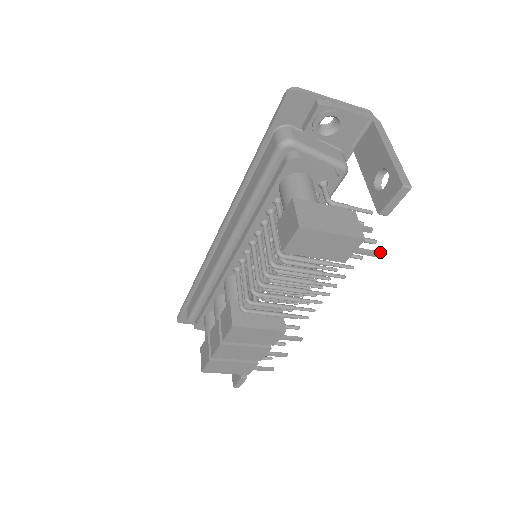
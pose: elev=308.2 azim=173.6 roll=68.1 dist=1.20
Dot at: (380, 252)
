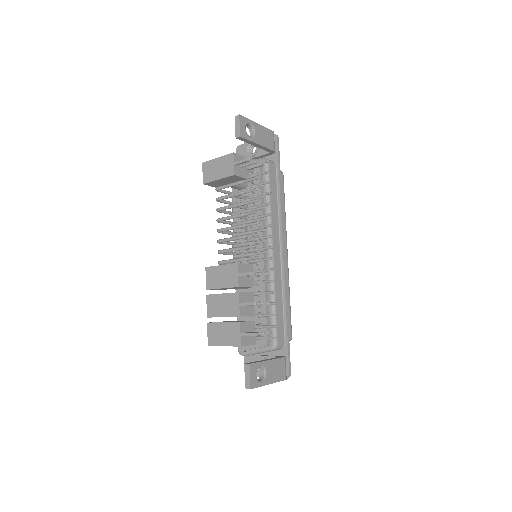
Dot at: (249, 158)
